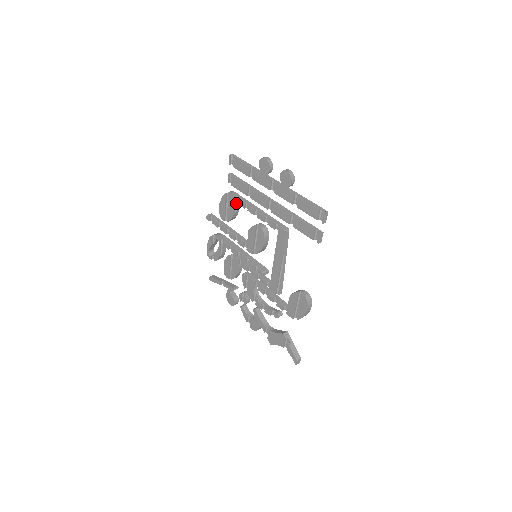
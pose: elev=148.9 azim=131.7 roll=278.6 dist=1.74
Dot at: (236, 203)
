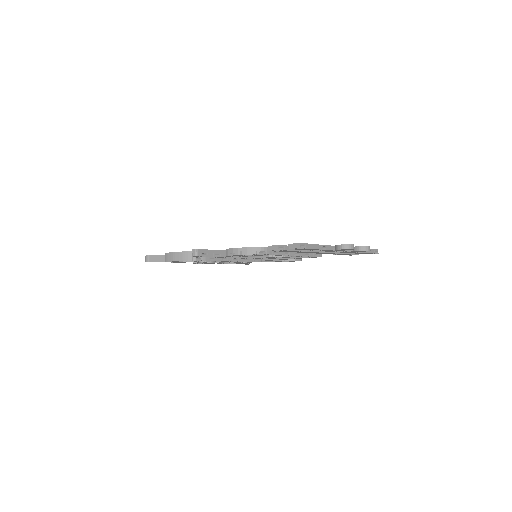
Dot at: occluded
